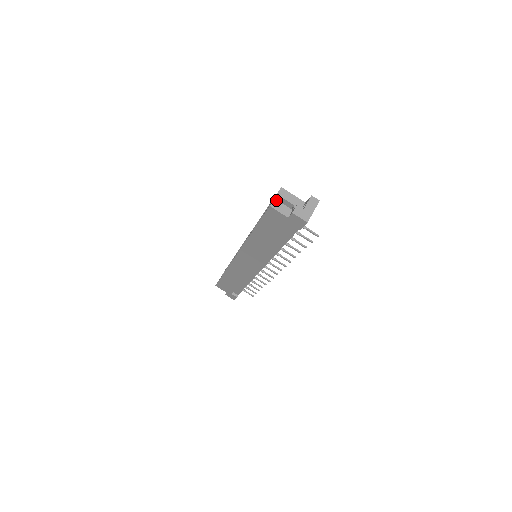
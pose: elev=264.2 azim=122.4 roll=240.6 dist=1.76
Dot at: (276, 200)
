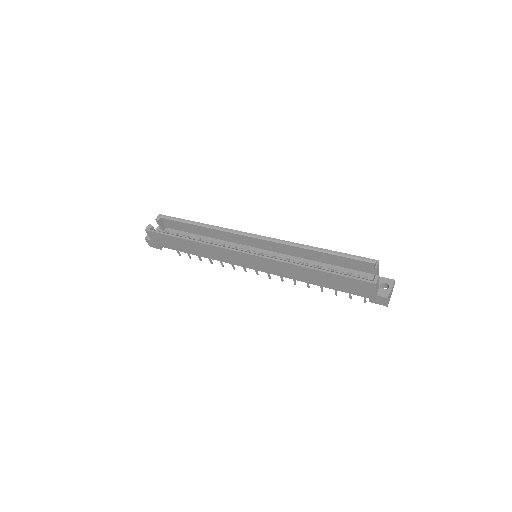
Dot at: occluded
